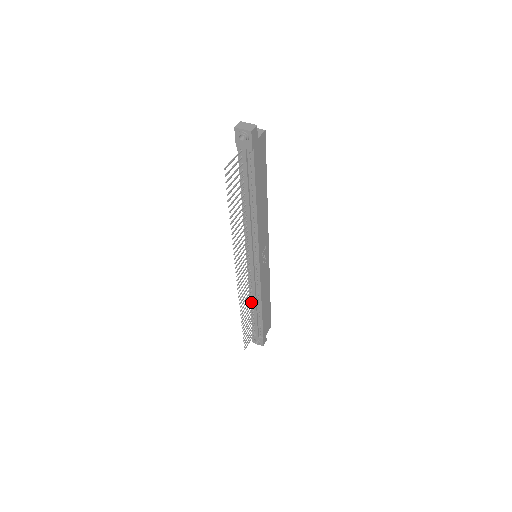
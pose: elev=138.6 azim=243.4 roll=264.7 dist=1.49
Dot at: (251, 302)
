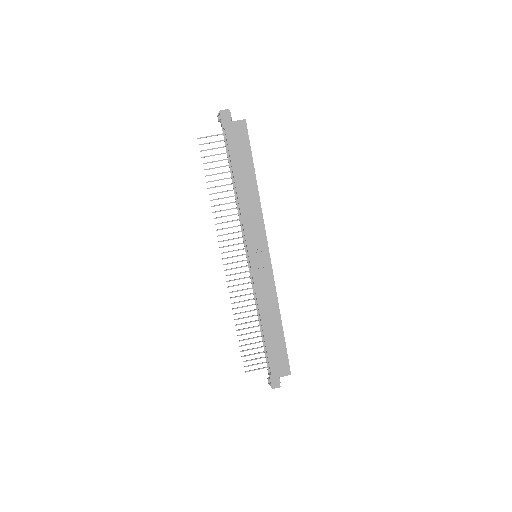
Dot at: occluded
